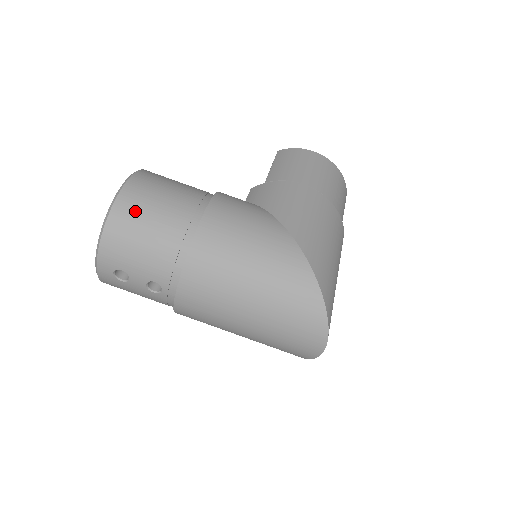
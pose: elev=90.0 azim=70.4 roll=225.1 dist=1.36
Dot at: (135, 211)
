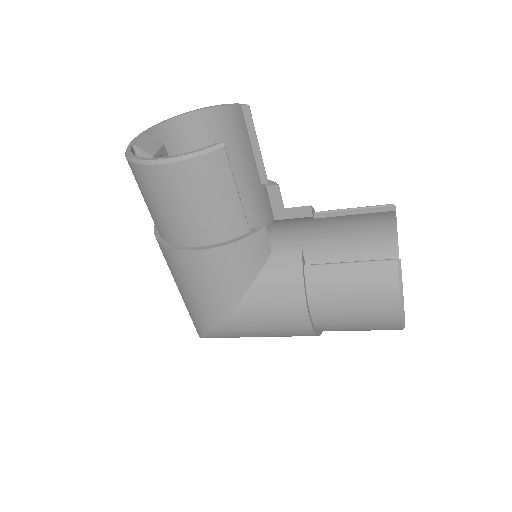
Dot at: (149, 187)
